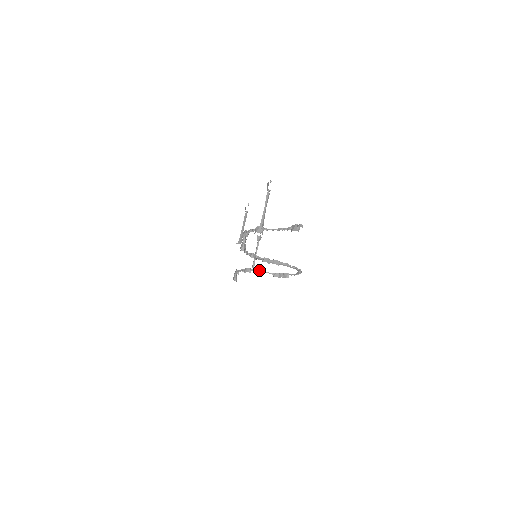
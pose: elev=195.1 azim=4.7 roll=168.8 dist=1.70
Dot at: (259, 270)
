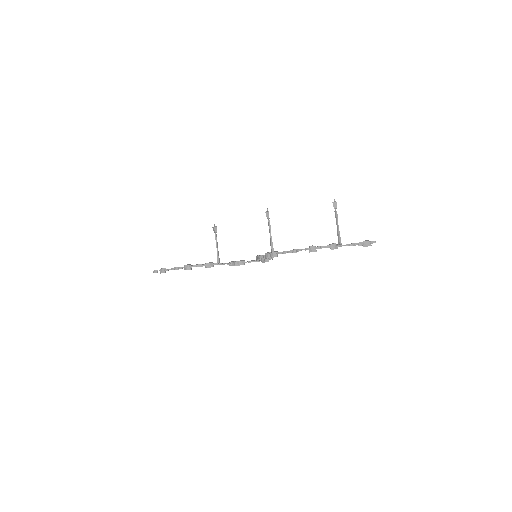
Dot at: (222, 263)
